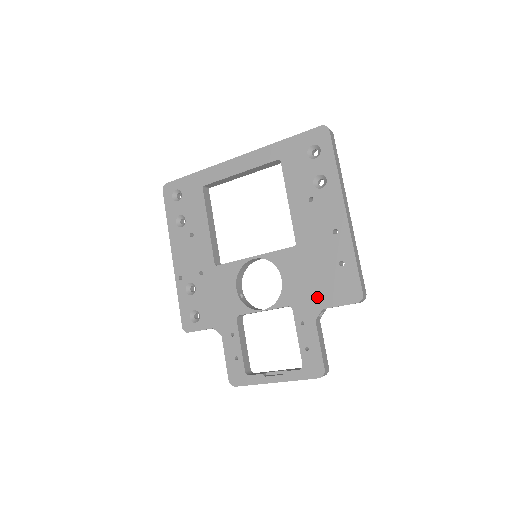
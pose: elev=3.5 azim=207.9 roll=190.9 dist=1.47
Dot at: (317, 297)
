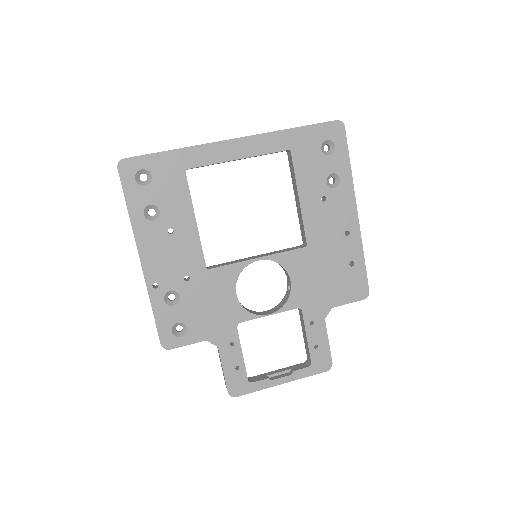
Dot at: (327, 297)
